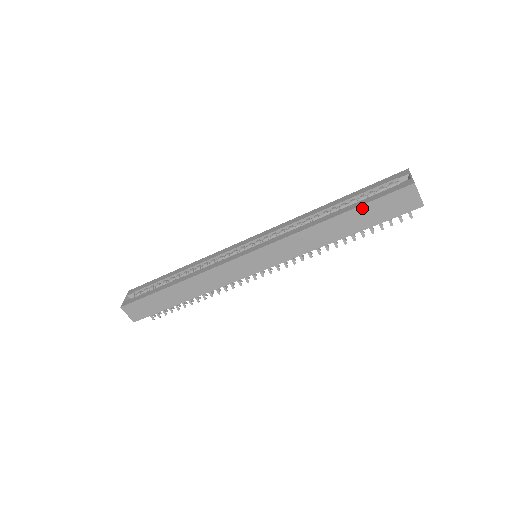
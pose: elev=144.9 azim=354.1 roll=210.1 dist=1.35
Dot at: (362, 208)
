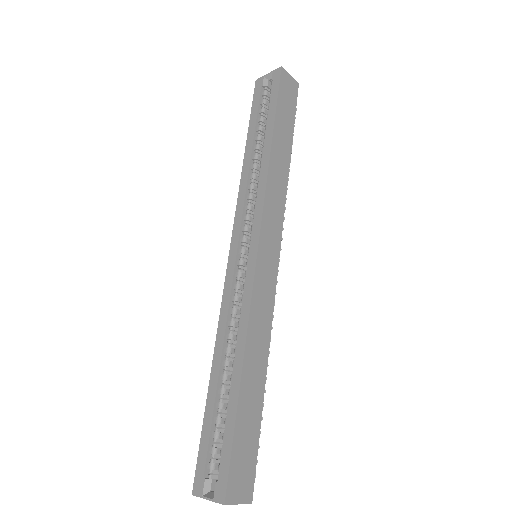
Dot at: (278, 114)
